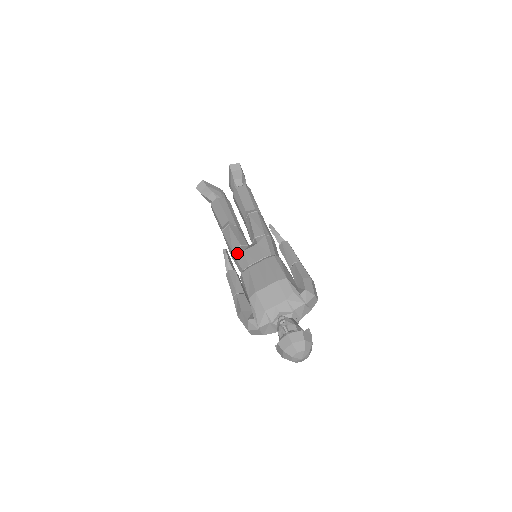
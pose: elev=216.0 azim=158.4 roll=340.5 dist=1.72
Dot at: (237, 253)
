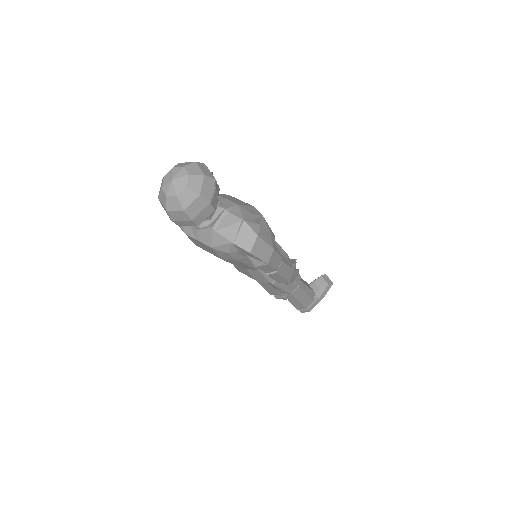
Dot at: occluded
